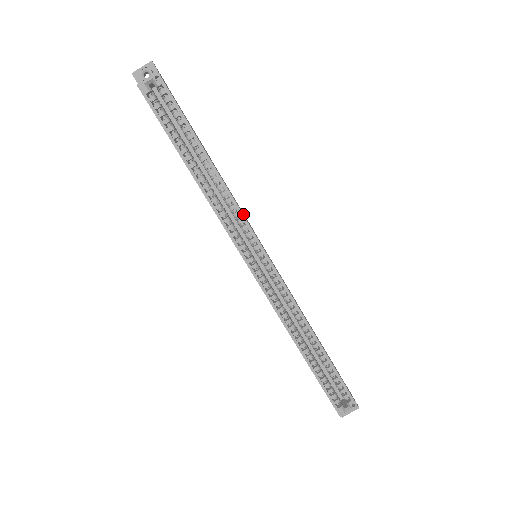
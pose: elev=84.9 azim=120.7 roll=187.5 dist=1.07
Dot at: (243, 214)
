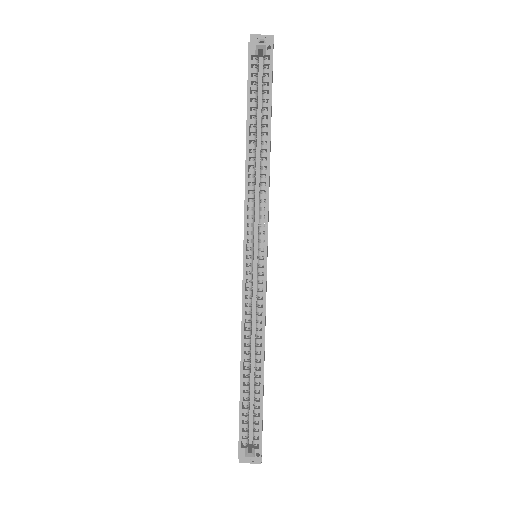
Dot at: (268, 209)
